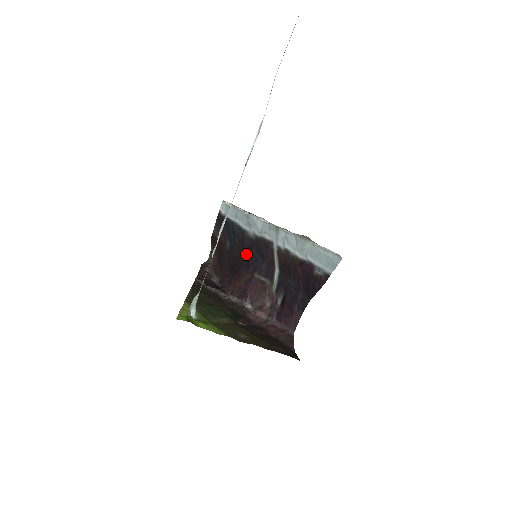
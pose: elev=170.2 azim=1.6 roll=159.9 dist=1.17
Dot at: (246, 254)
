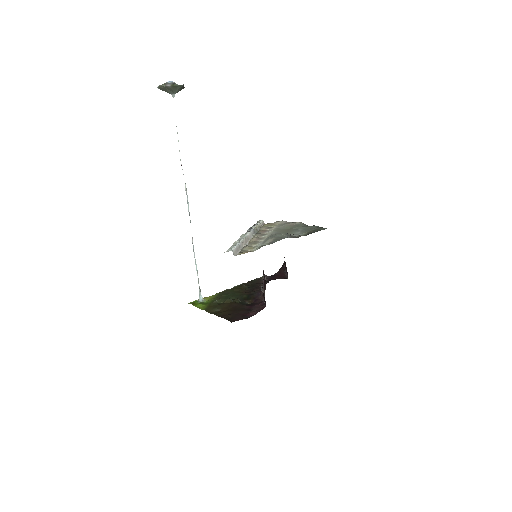
Dot at: occluded
